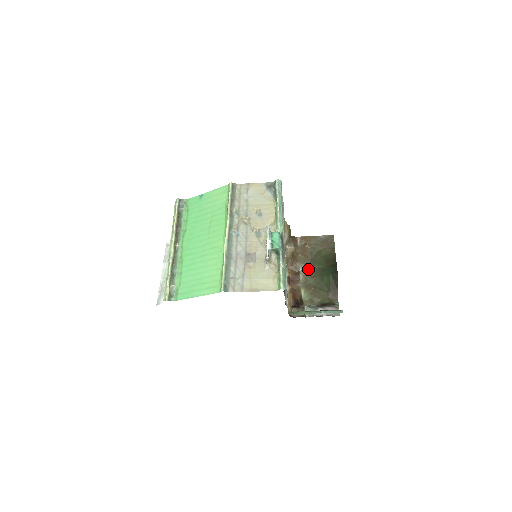
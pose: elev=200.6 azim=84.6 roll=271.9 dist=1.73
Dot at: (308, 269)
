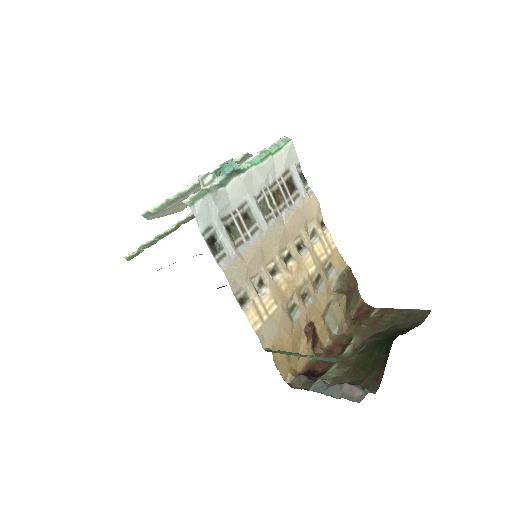
Dot at: (363, 343)
